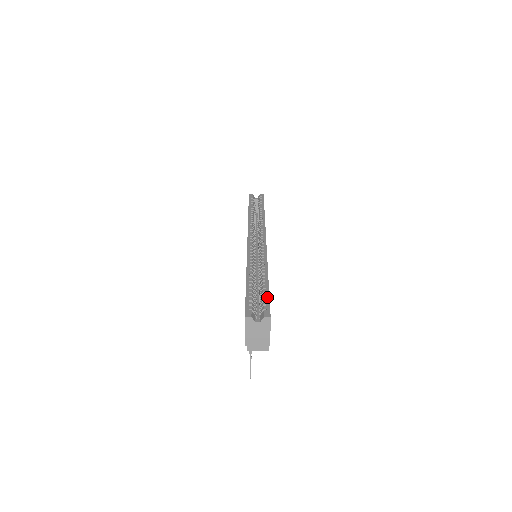
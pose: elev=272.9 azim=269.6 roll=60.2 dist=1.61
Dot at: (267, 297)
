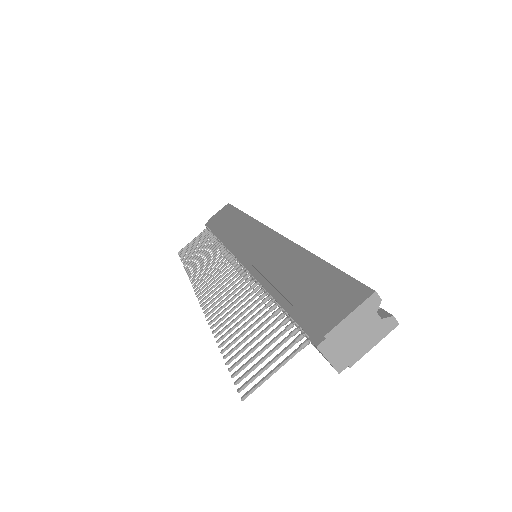
Dot at: occluded
